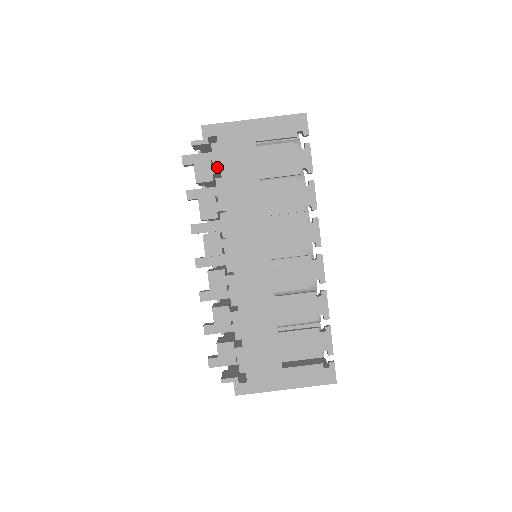
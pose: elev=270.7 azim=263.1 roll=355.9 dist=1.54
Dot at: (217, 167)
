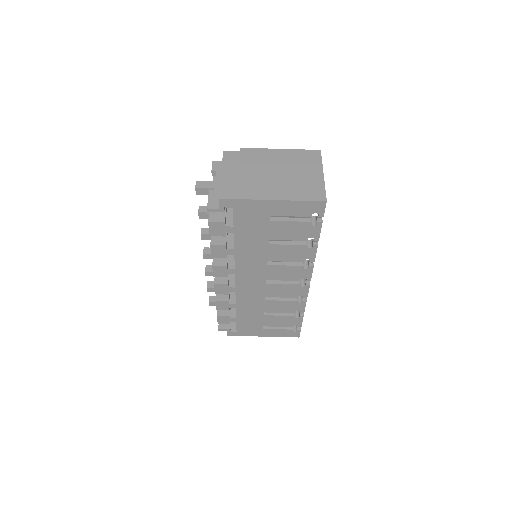
Dot at: (230, 228)
